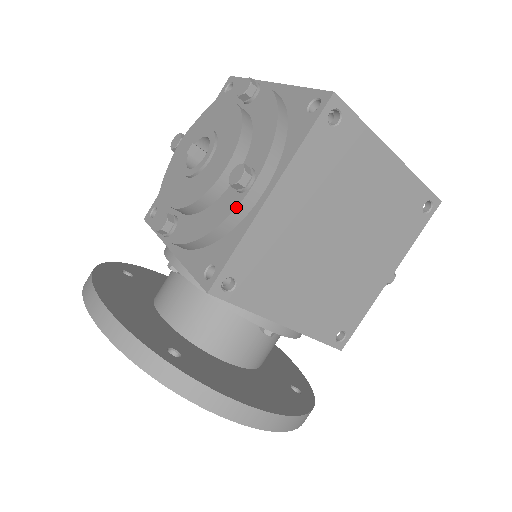
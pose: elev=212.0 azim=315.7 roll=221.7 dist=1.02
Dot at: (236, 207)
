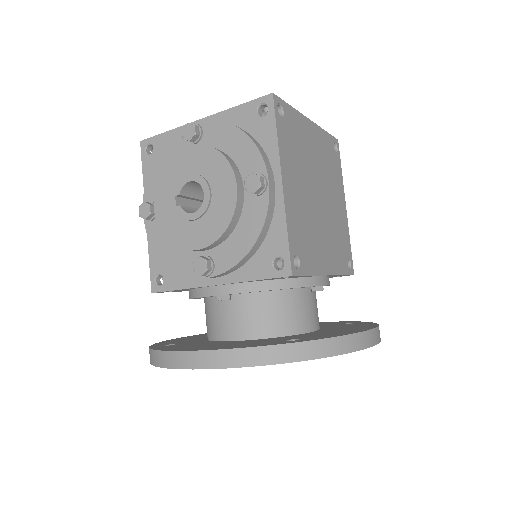
Dot at: (268, 205)
